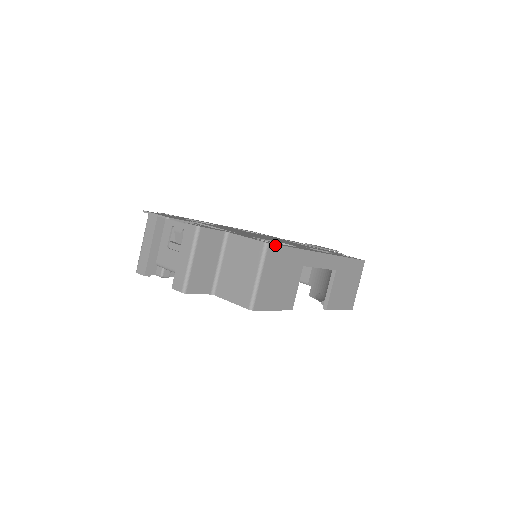
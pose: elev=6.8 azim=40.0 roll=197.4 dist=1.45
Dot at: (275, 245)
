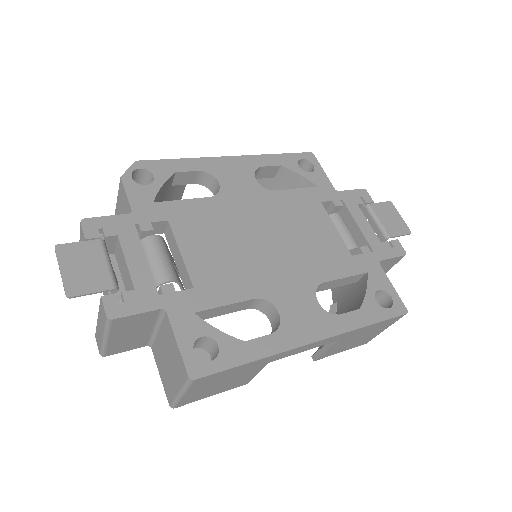
Dot at: (208, 375)
